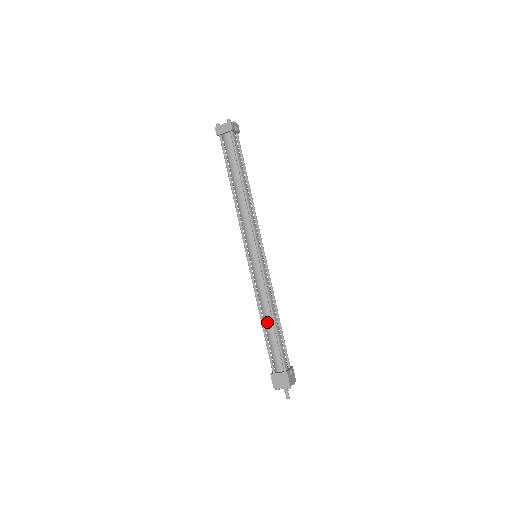
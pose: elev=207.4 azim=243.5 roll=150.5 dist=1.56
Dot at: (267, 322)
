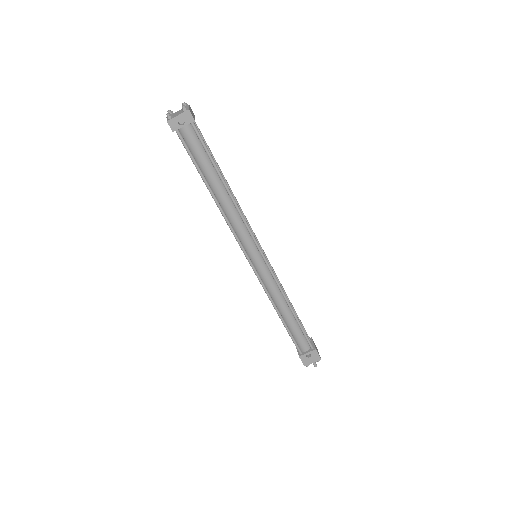
Dot at: occluded
